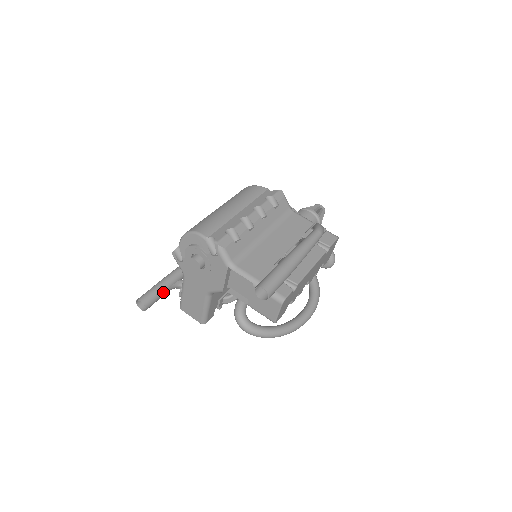
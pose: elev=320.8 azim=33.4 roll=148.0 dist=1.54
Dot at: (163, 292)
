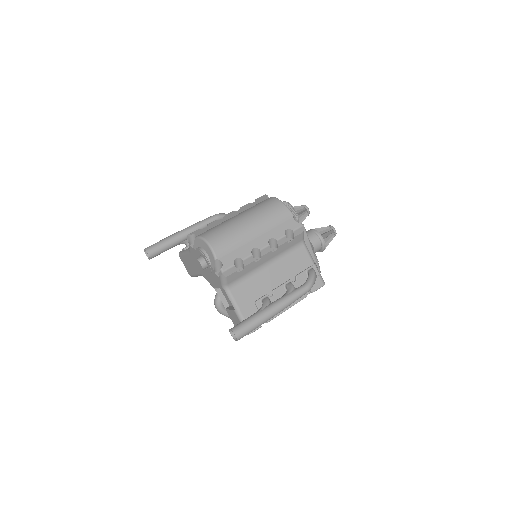
Dot at: (169, 248)
